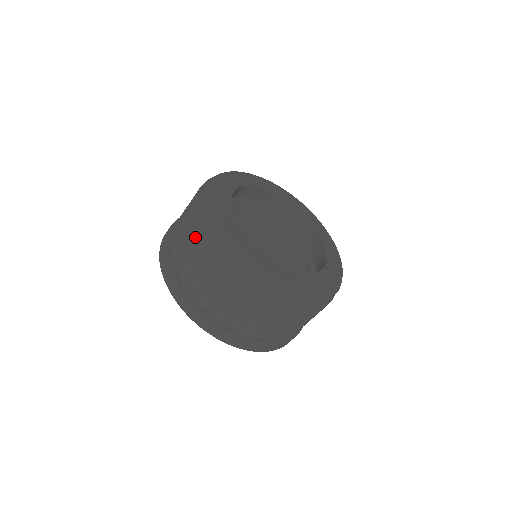
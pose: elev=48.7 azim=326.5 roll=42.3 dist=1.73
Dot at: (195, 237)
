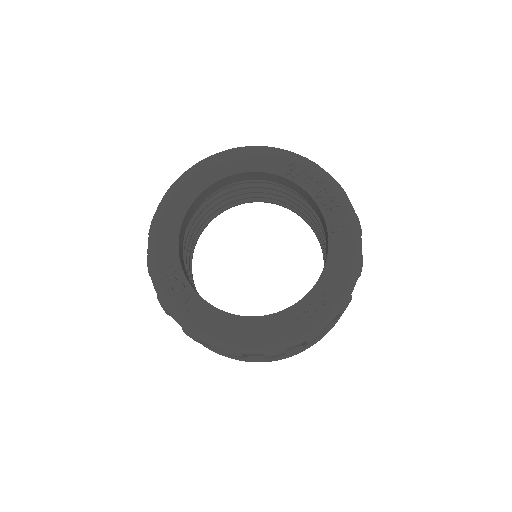
Dot at: occluded
